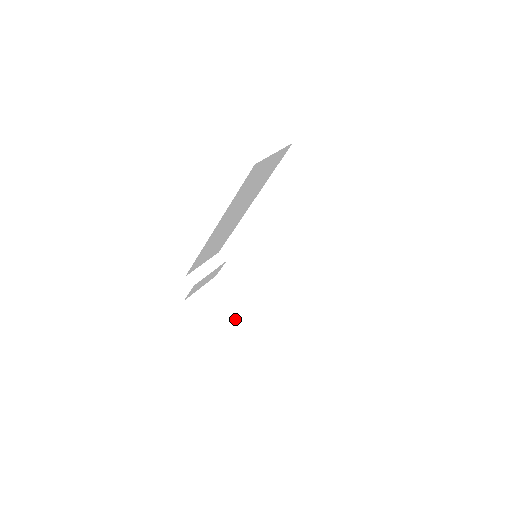
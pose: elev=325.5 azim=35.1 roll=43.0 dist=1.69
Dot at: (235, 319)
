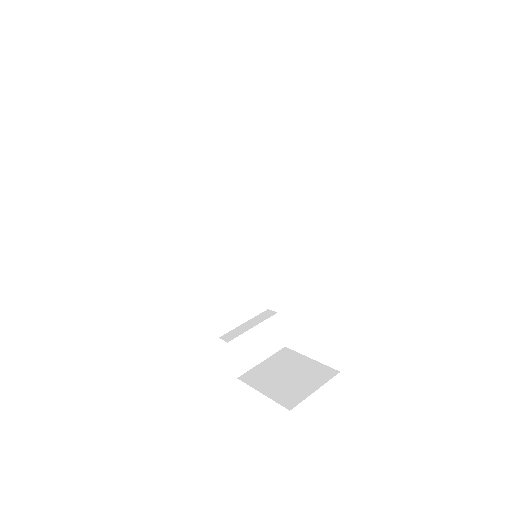
Dot at: (309, 381)
